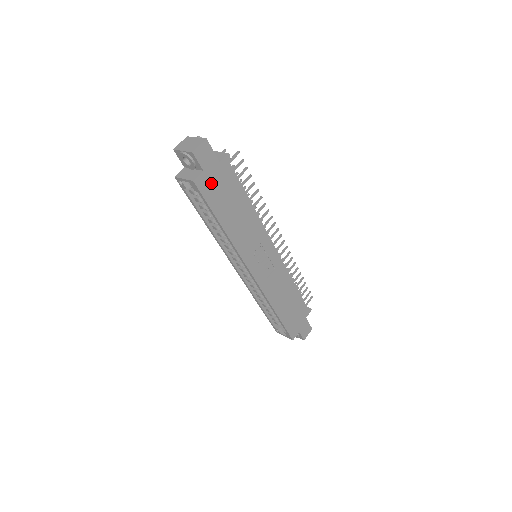
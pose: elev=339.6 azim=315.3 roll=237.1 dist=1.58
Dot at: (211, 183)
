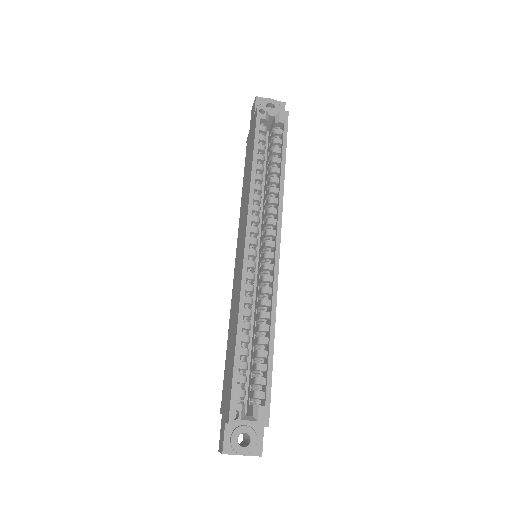
Dot at: occluded
